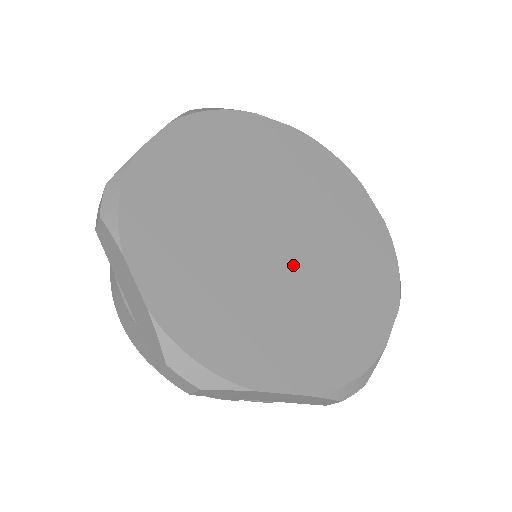
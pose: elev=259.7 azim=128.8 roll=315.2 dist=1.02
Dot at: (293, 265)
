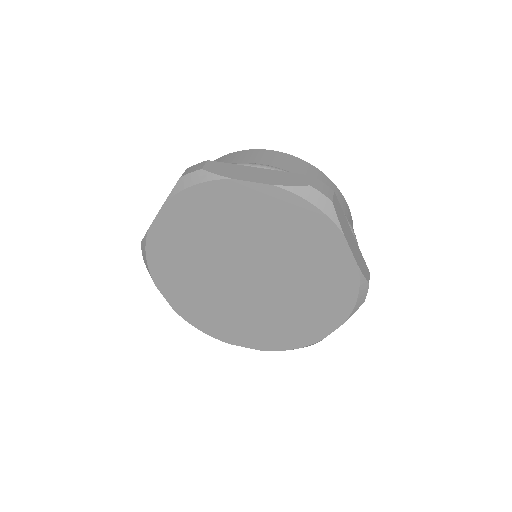
Dot at: (235, 289)
